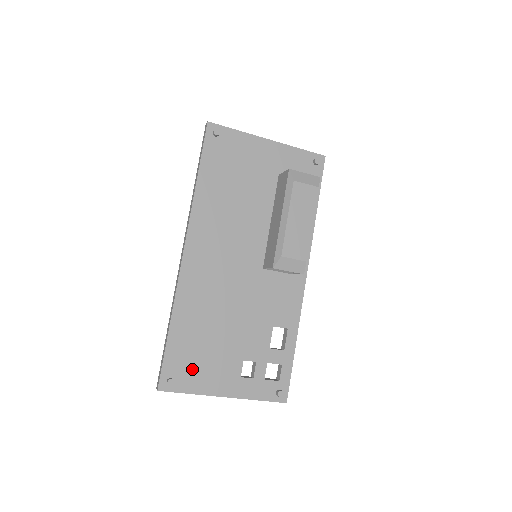
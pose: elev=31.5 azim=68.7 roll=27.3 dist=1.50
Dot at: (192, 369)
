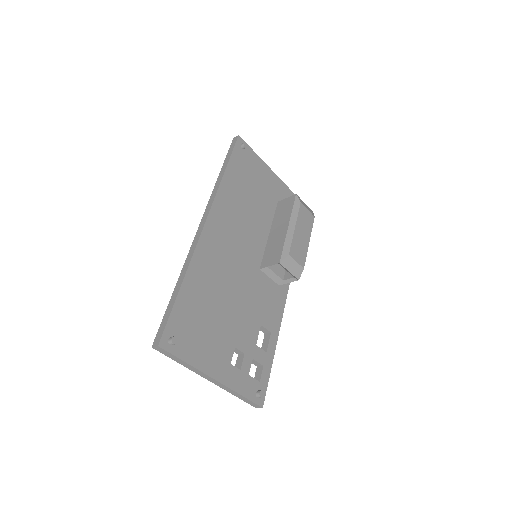
Dot at: (193, 336)
